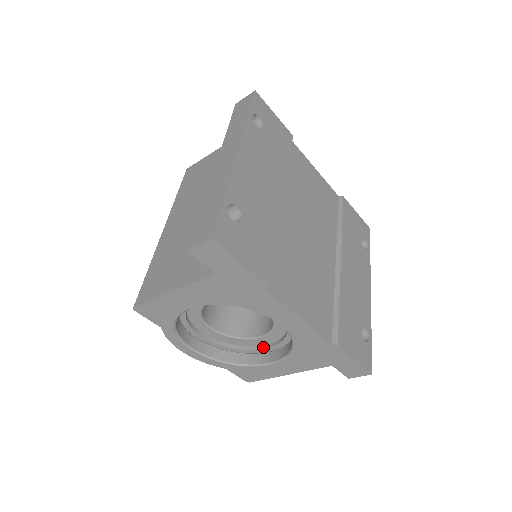
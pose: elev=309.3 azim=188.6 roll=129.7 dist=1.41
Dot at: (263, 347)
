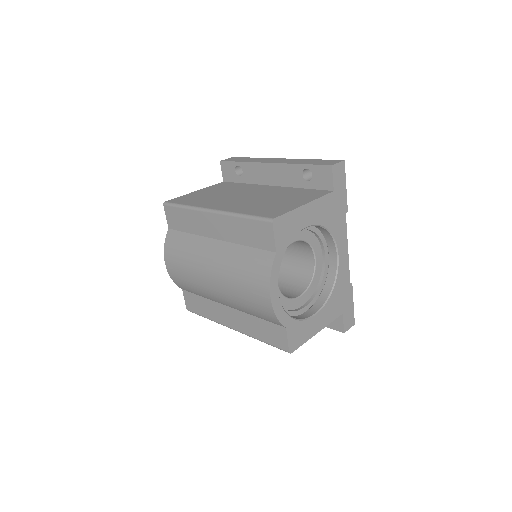
Dot at: (300, 308)
